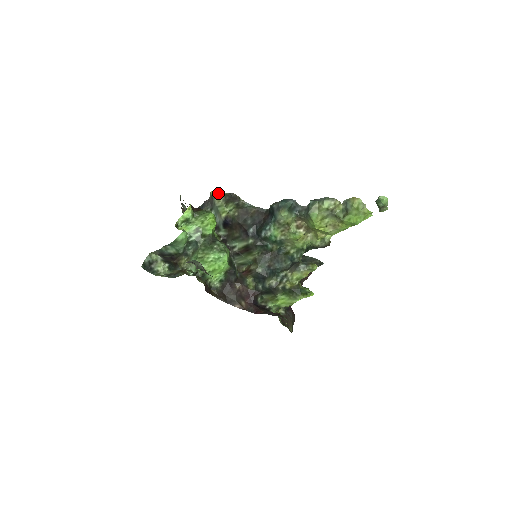
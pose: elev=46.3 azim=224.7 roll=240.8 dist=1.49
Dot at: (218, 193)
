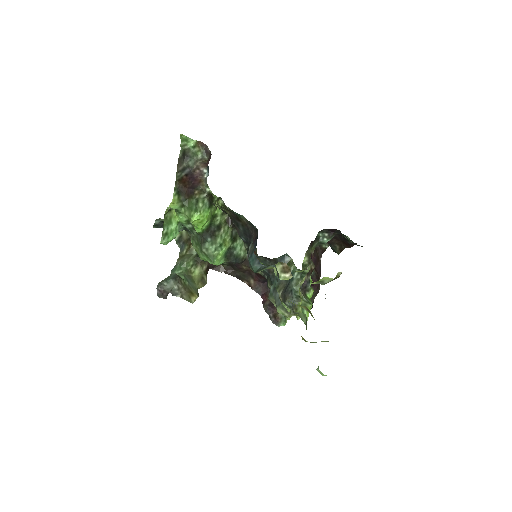
Dot at: occluded
